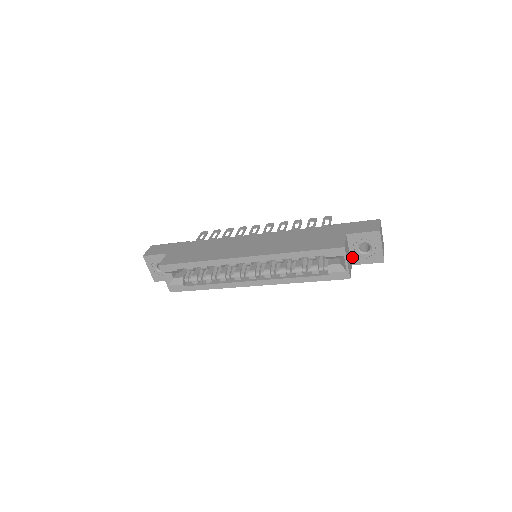
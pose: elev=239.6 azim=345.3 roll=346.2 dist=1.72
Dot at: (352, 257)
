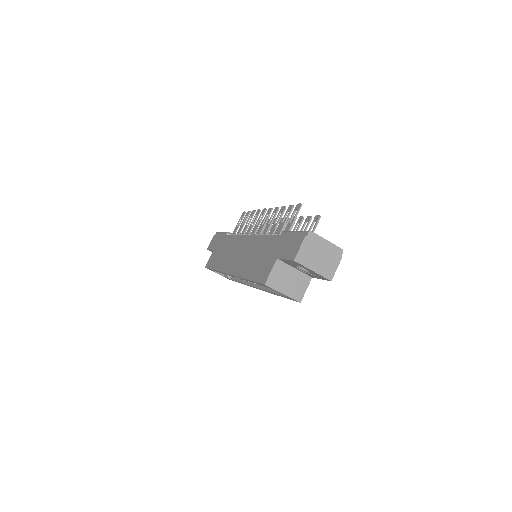
Dot at: (304, 273)
